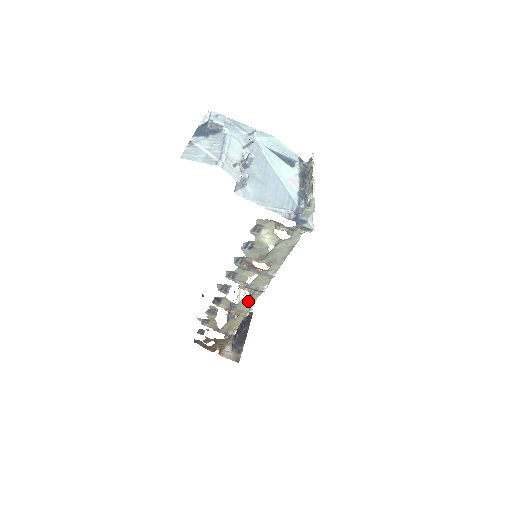
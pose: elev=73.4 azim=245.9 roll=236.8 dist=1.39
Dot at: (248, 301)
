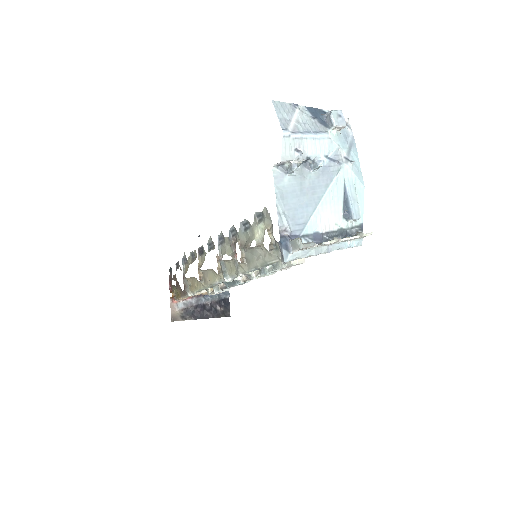
Dot at: (214, 277)
